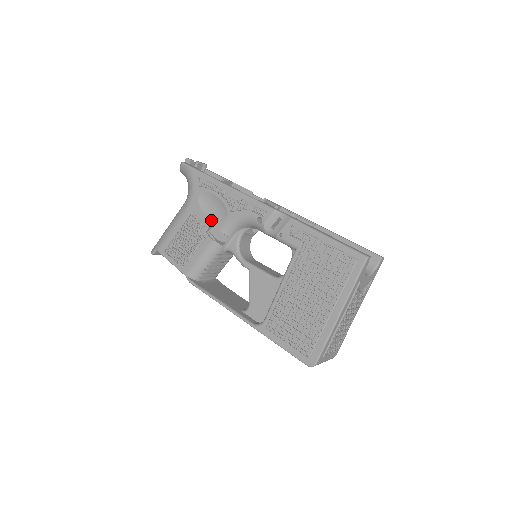
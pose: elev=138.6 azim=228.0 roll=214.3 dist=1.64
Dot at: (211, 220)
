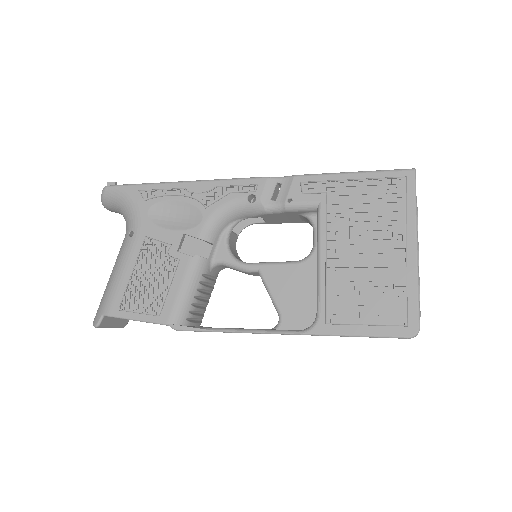
Dot at: (180, 232)
